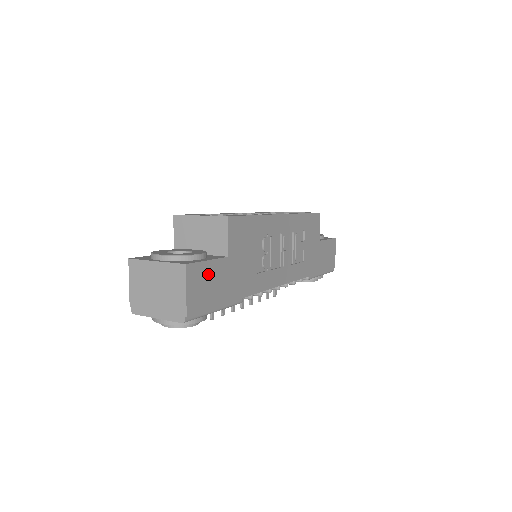
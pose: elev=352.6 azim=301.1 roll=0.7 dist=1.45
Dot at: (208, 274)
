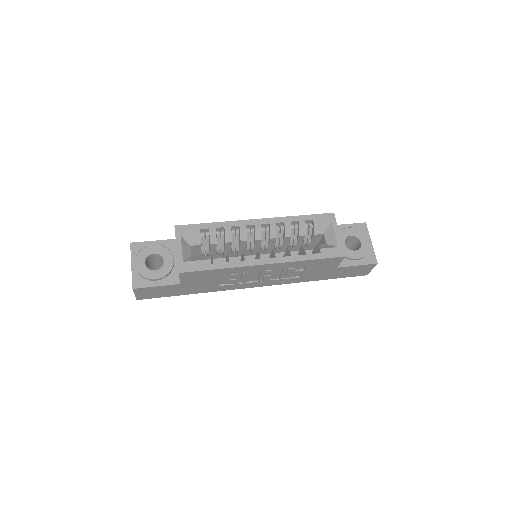
Dot at: (157, 289)
